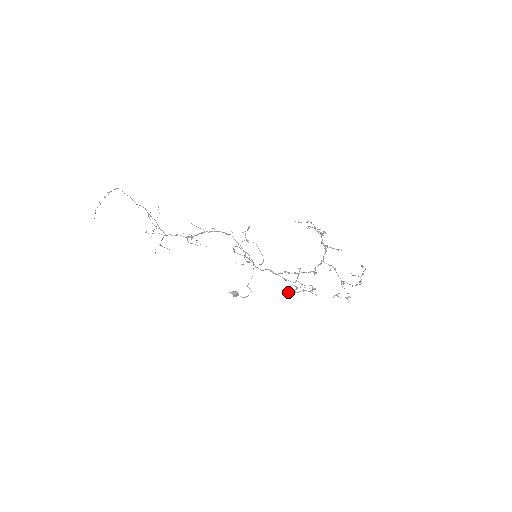
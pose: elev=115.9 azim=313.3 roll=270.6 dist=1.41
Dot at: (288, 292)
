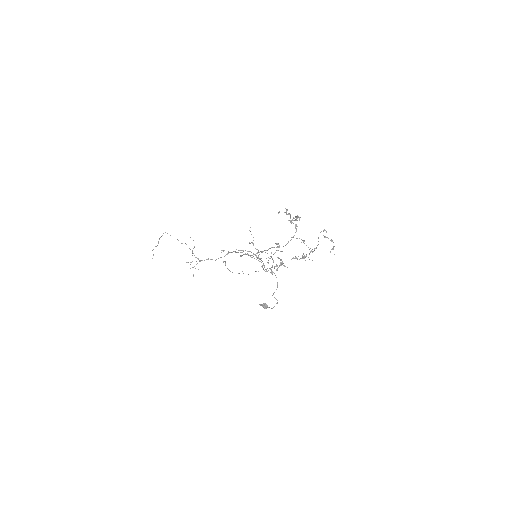
Dot at: (265, 271)
